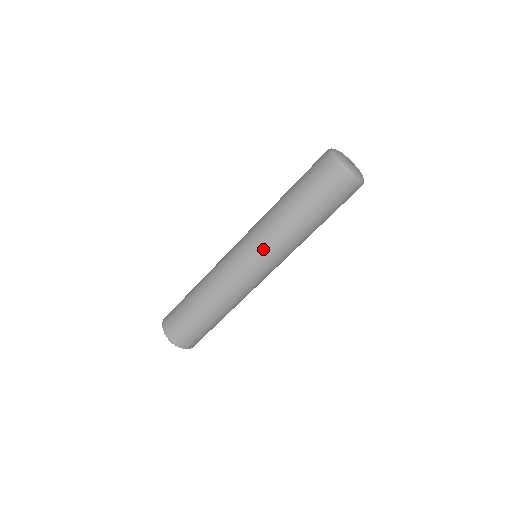
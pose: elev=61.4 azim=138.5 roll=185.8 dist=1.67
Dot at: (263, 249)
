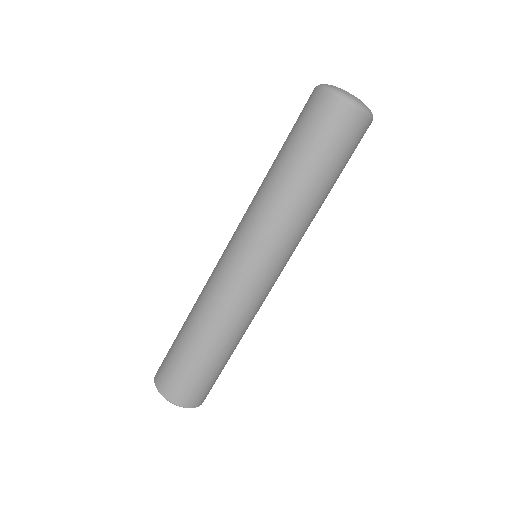
Dot at: (264, 240)
